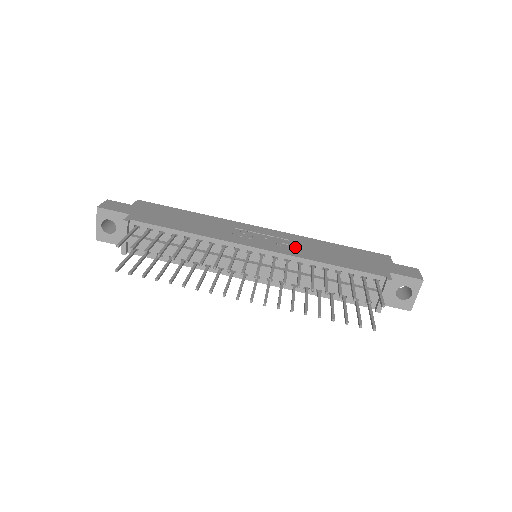
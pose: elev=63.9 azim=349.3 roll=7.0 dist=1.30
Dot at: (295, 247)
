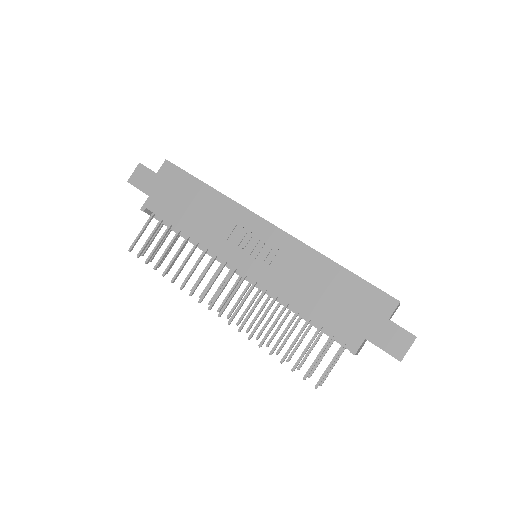
Dot at: (282, 271)
